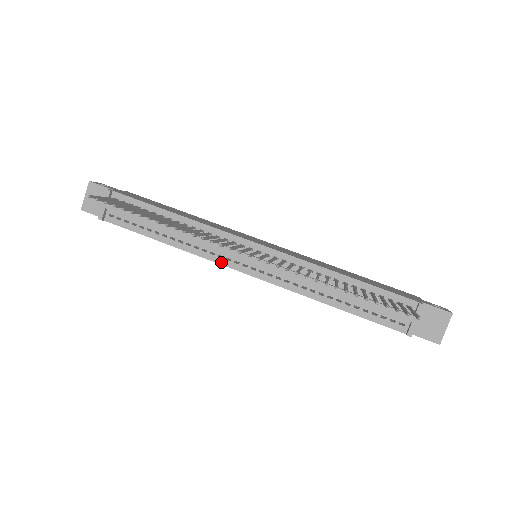
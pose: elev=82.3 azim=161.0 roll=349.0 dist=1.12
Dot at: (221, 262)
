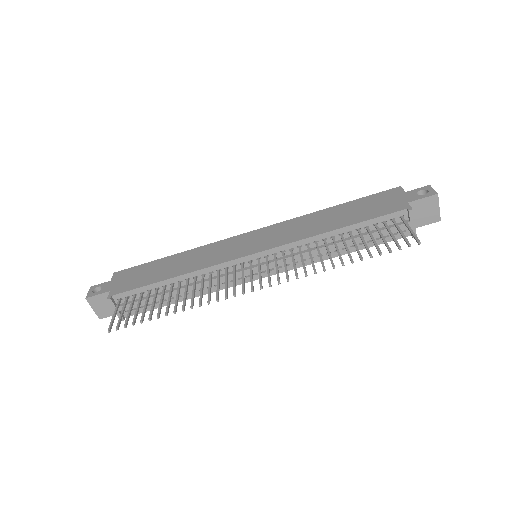
Dot at: (236, 284)
